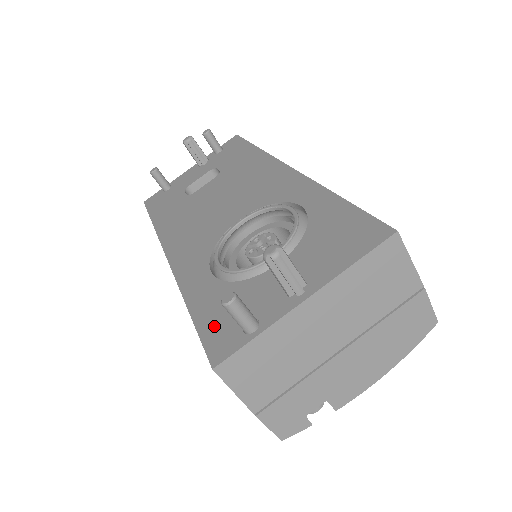
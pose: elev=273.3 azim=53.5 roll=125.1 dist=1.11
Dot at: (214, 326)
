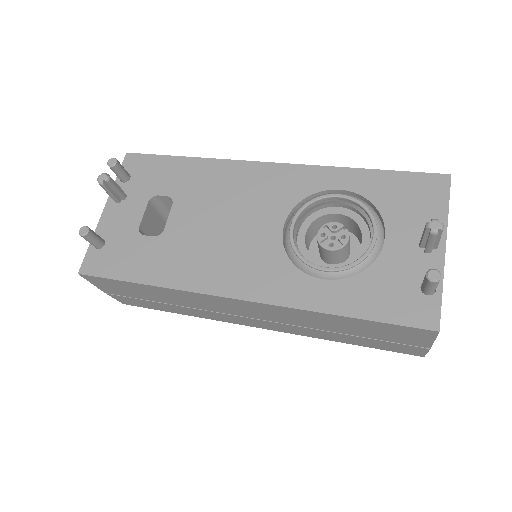
Dot at: (395, 309)
